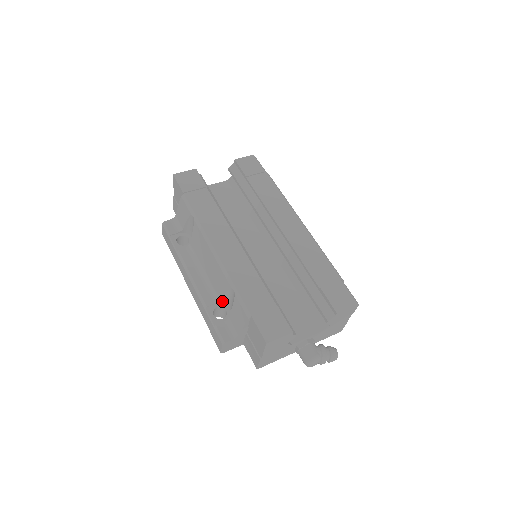
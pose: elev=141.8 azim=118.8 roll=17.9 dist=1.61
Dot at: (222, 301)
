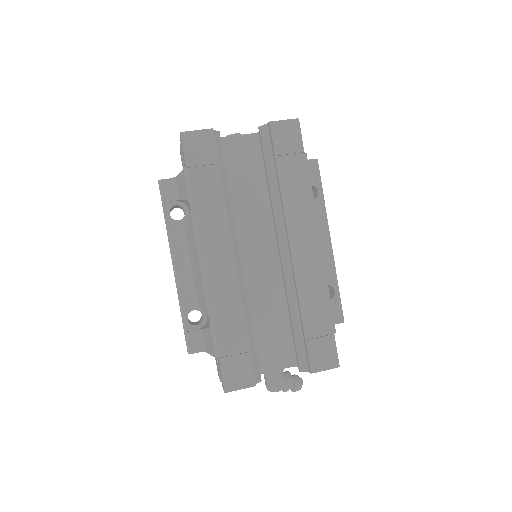
Dot at: occluded
